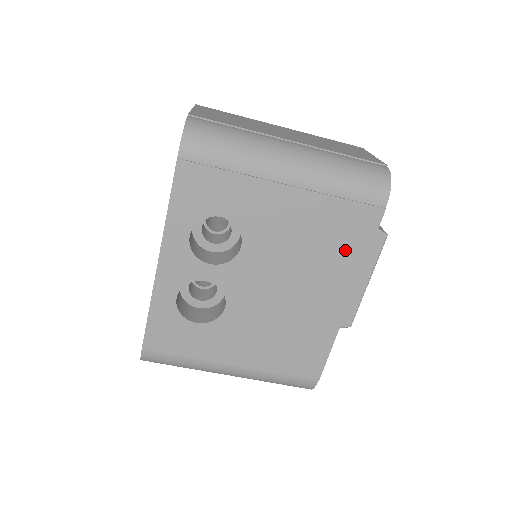
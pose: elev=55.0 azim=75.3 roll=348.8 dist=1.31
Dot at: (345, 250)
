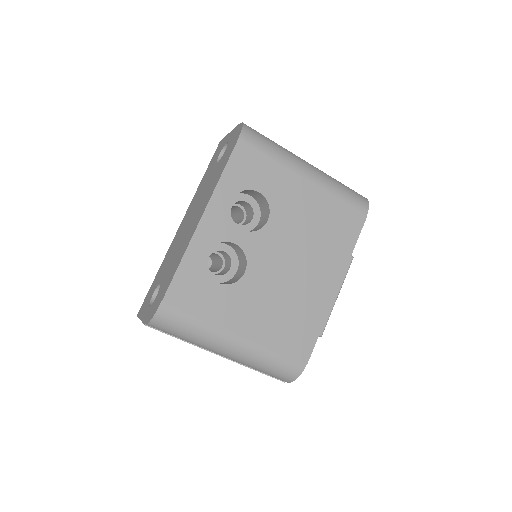
Dot at: (339, 242)
